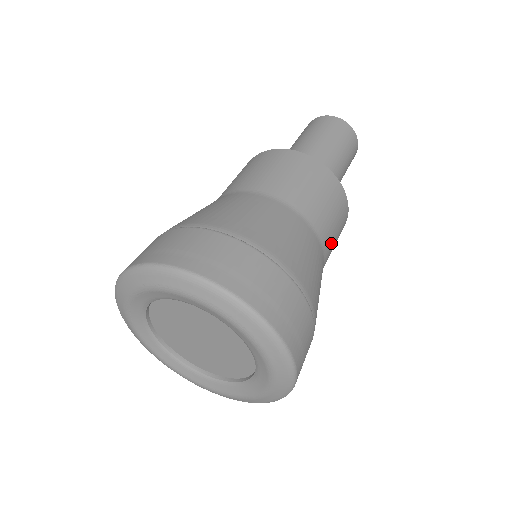
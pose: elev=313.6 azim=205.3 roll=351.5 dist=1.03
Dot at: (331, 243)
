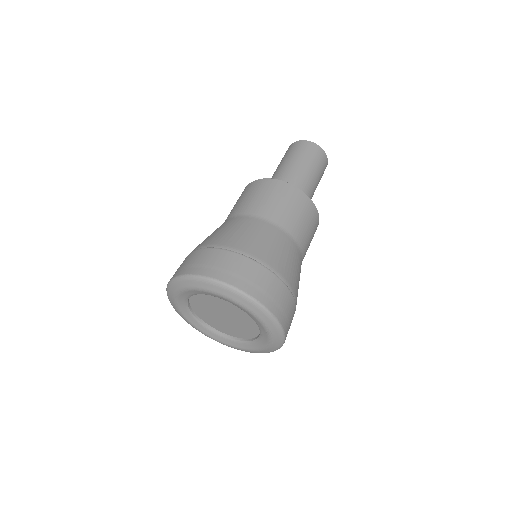
Dot at: occluded
